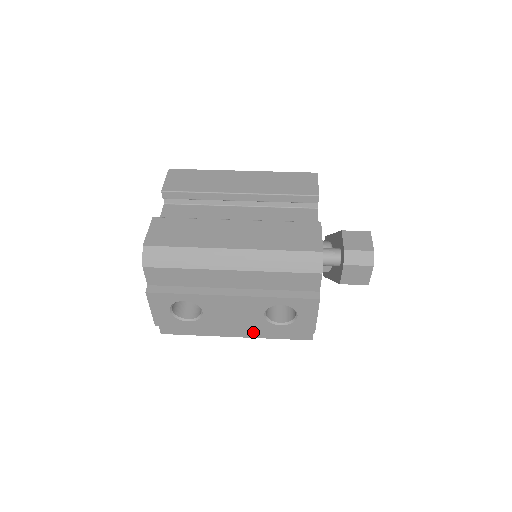
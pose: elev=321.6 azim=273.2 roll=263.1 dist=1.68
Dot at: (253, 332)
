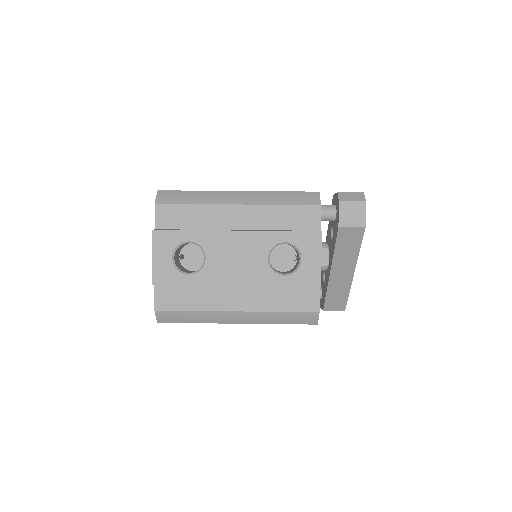
Dot at: (255, 301)
